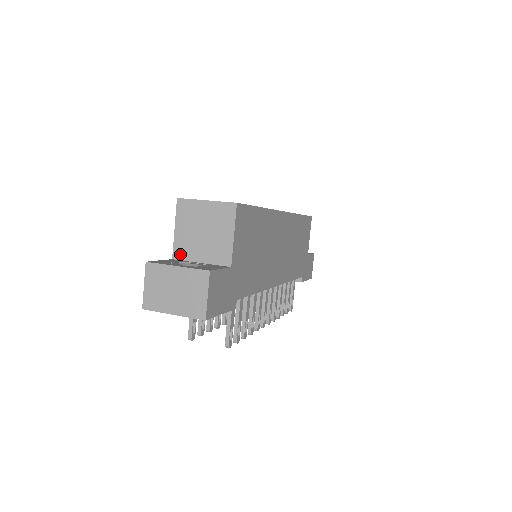
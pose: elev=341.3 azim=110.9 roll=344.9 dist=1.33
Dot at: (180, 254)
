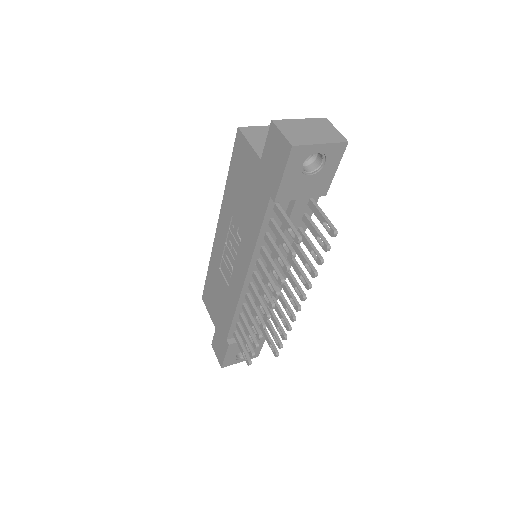
Dot at: occluded
